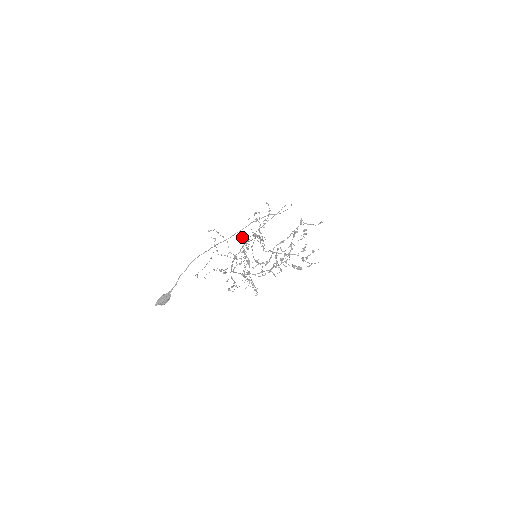
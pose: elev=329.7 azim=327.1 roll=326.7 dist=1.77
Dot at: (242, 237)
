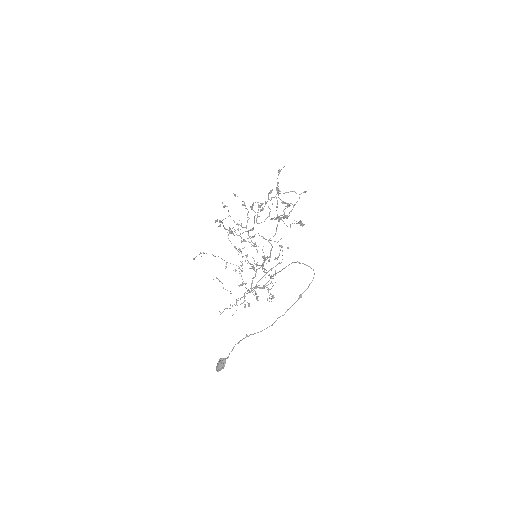
Dot at: occluded
